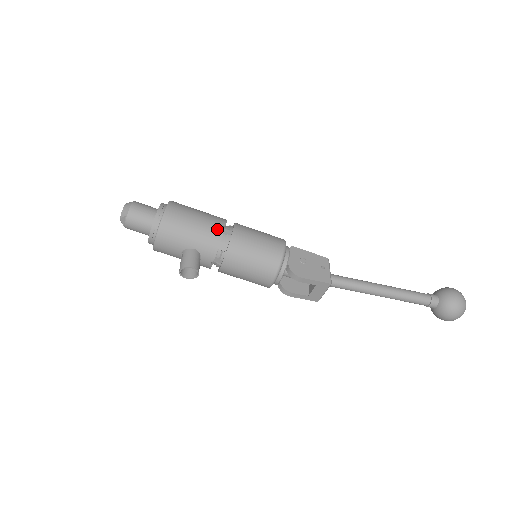
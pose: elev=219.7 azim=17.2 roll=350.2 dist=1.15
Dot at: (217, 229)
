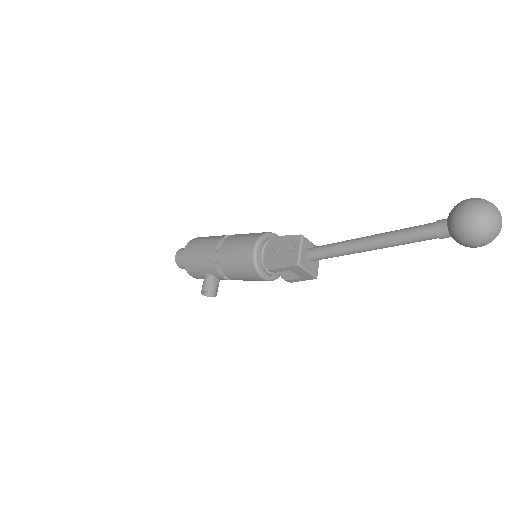
Dot at: (210, 252)
